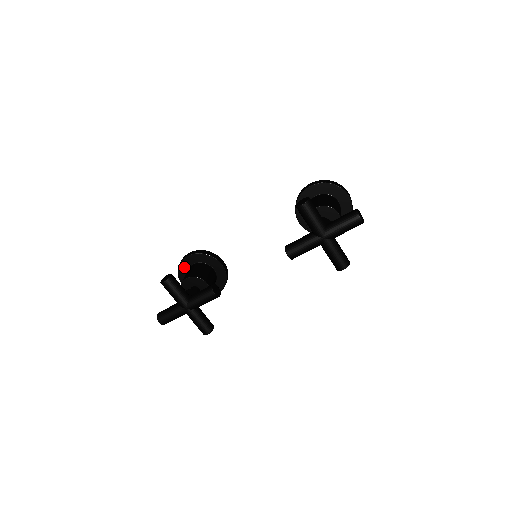
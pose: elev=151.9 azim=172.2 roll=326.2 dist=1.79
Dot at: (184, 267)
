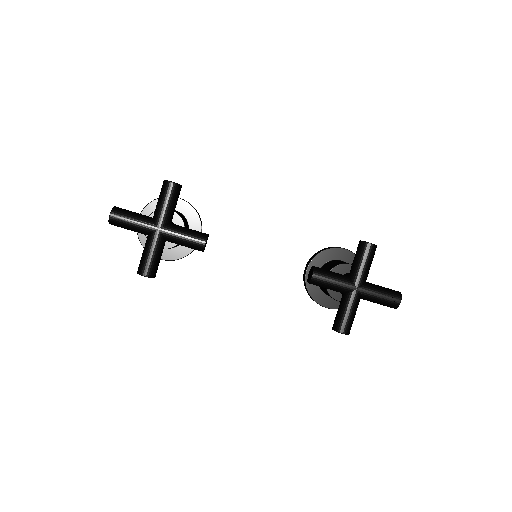
Dot at: occluded
